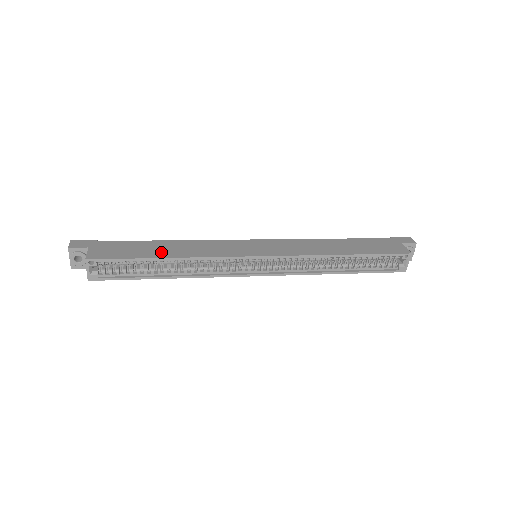
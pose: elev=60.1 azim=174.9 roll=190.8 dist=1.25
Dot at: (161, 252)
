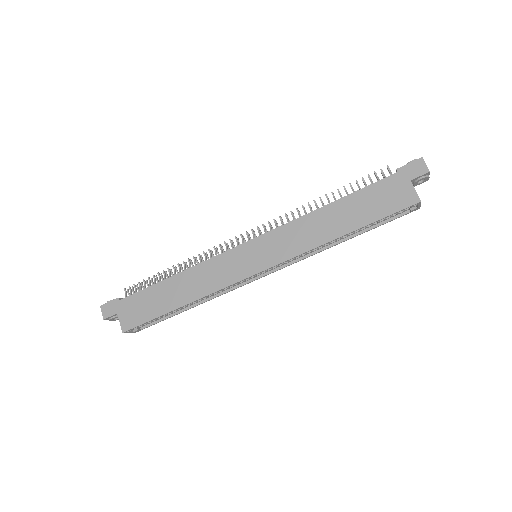
Dot at: (173, 300)
